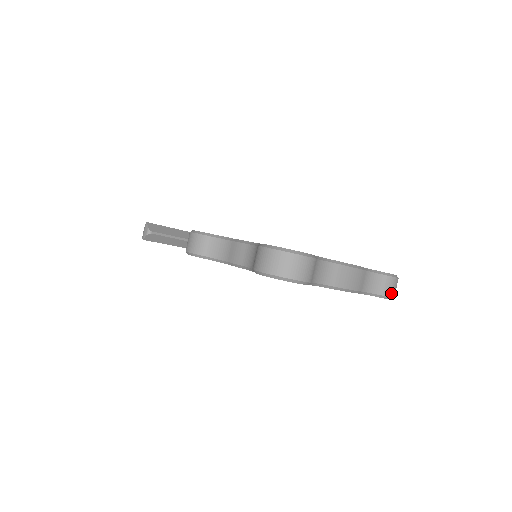
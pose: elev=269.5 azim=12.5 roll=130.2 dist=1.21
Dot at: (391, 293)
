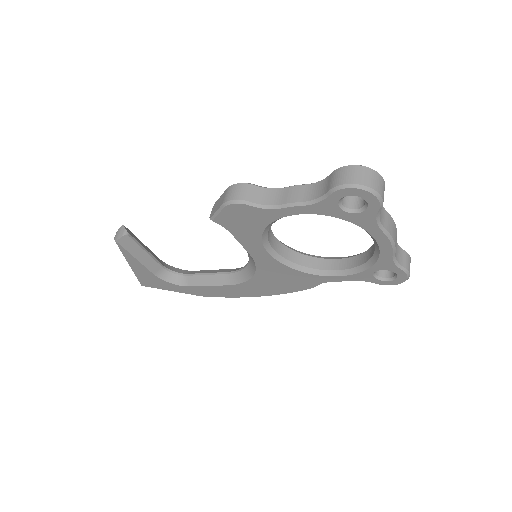
Dot at: (409, 270)
